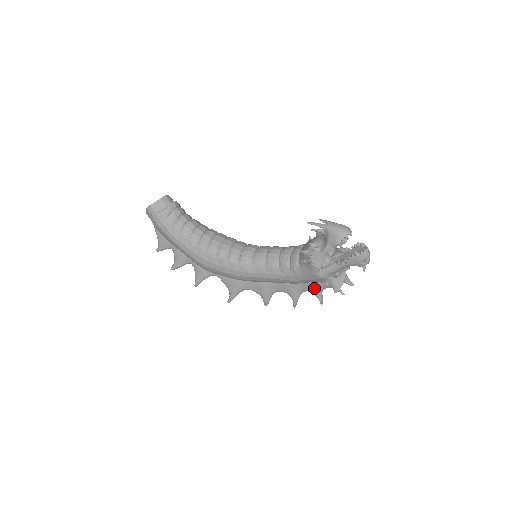
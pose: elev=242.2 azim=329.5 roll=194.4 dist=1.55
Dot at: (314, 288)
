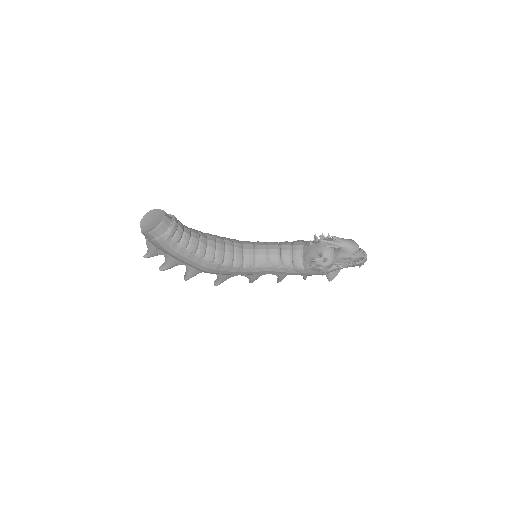
Dot at: occluded
